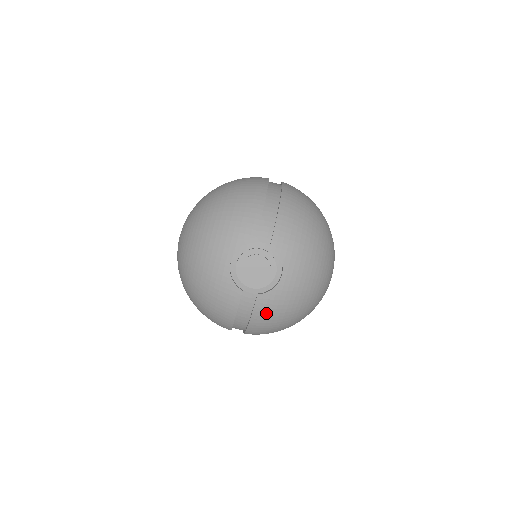
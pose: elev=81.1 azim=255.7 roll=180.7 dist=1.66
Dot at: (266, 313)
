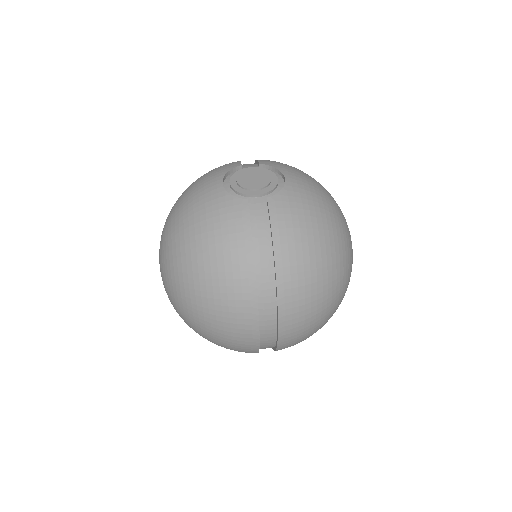
Dot at: (288, 222)
